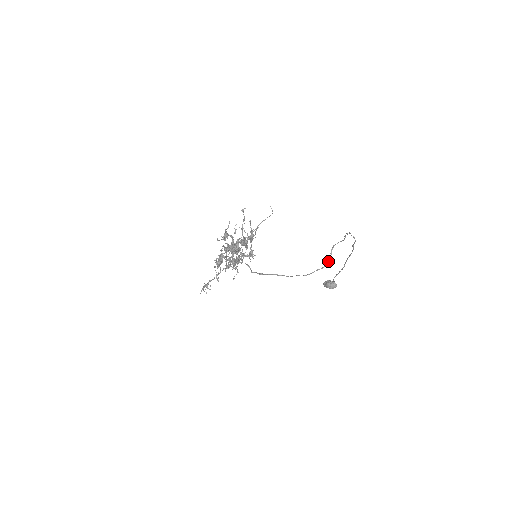
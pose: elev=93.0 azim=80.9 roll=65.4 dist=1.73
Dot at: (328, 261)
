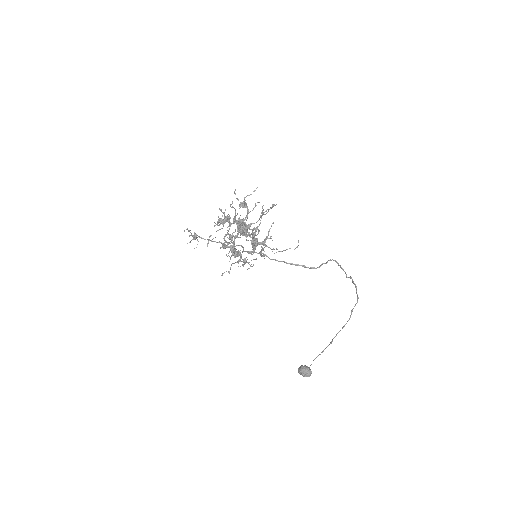
Dot at: (320, 266)
